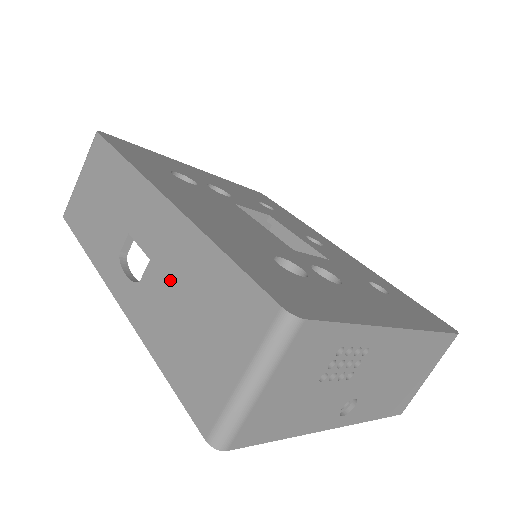
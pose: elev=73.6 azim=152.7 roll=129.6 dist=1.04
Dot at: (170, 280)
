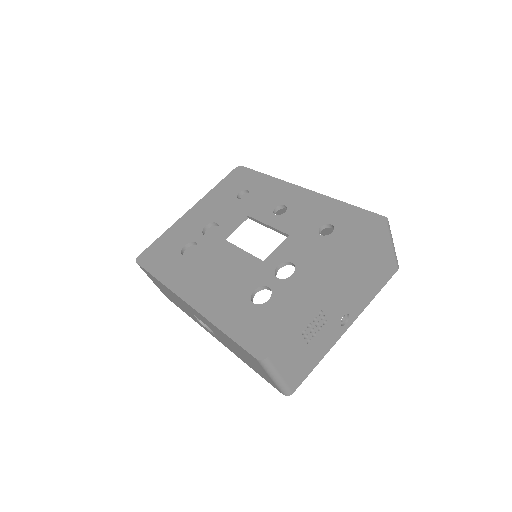
Dot at: (222, 338)
